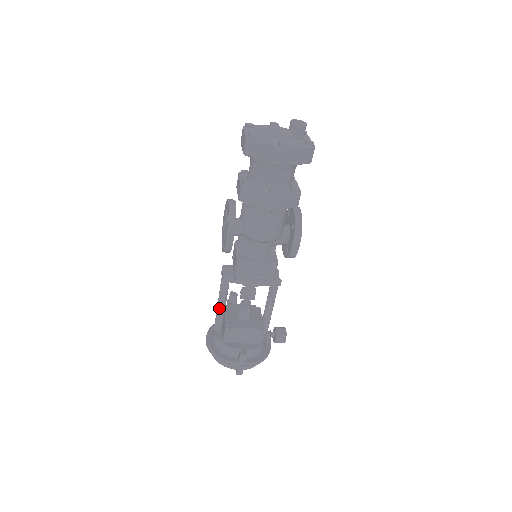
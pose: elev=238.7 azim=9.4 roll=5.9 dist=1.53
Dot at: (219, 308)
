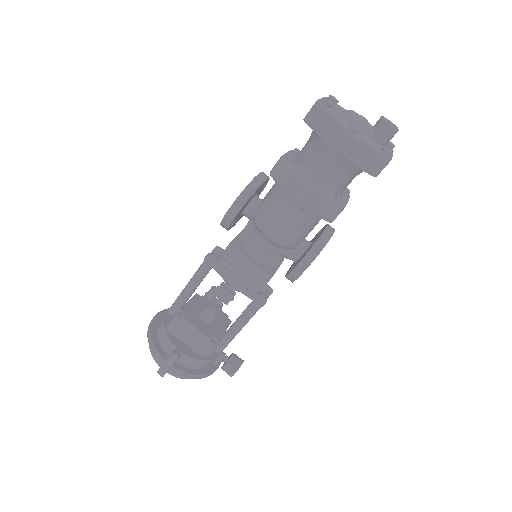
Dot at: (185, 289)
